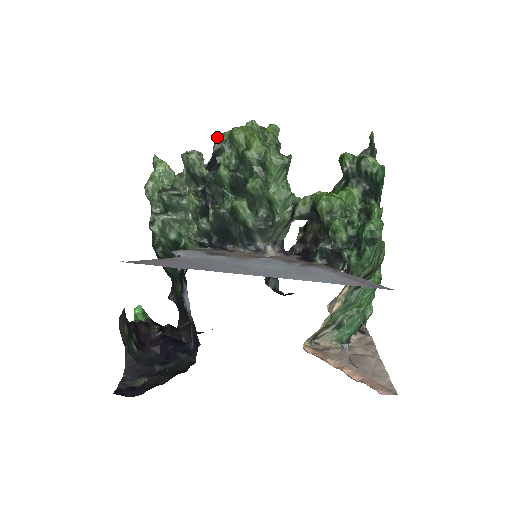
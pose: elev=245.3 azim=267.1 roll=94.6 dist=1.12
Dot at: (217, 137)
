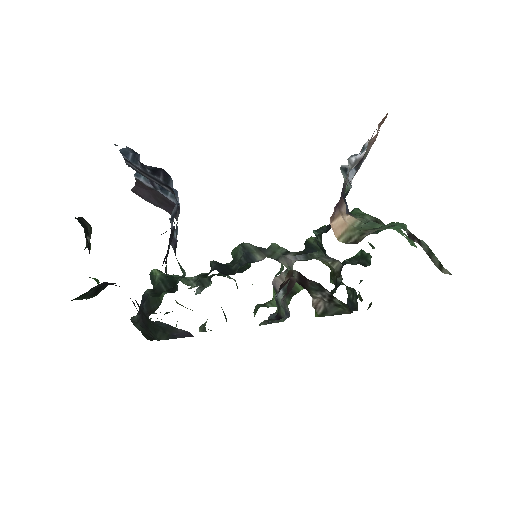
Dot at: occluded
